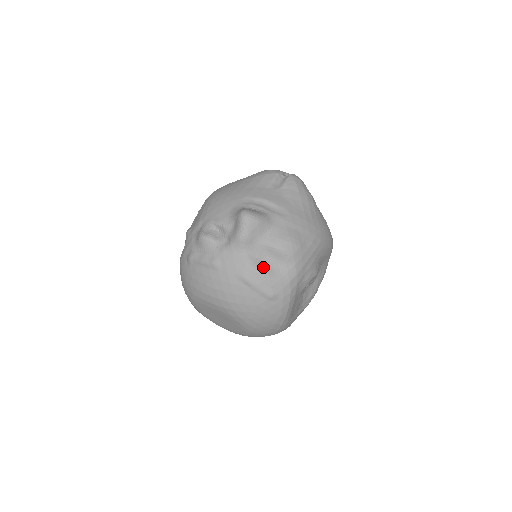
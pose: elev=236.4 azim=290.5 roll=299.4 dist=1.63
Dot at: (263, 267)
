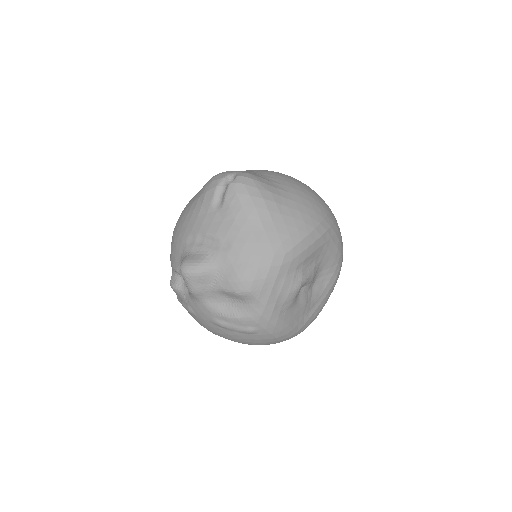
Dot at: (227, 310)
